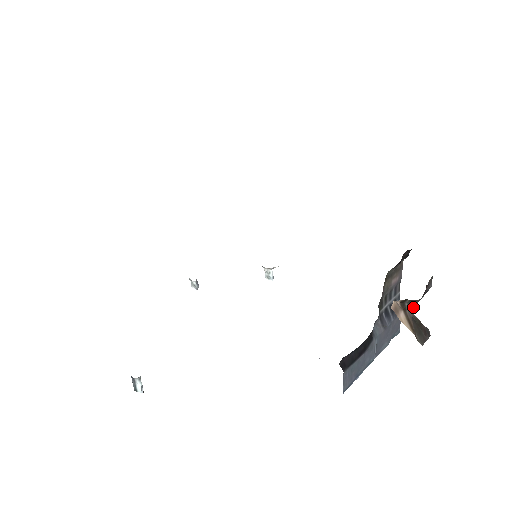
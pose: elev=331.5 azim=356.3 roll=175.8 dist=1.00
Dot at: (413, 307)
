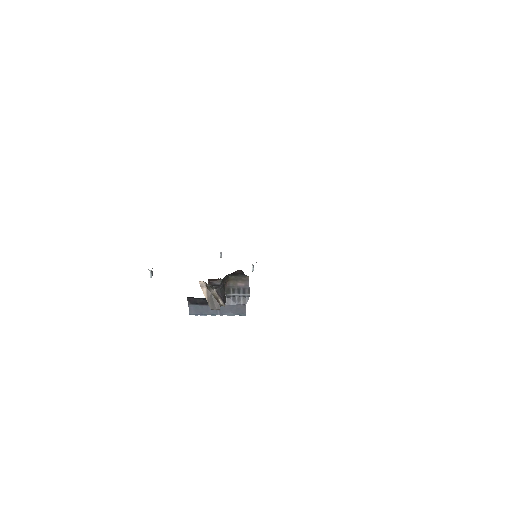
Dot at: (213, 290)
